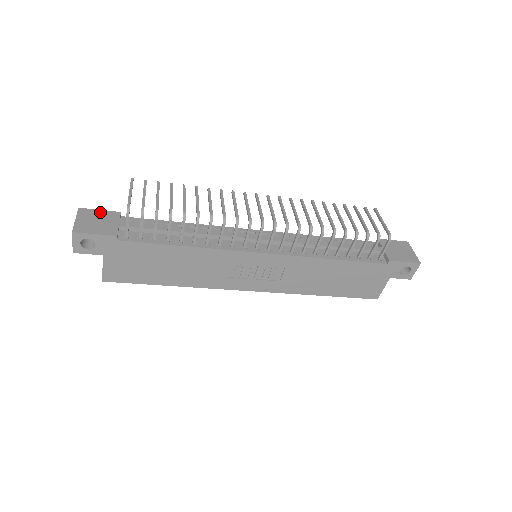
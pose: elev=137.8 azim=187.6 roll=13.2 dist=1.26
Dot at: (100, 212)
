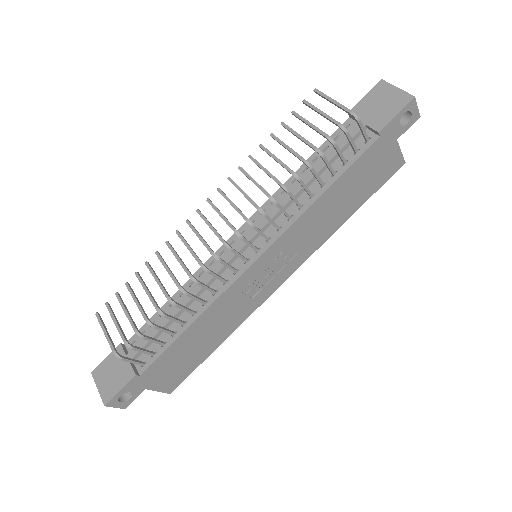
Dot at: (107, 361)
